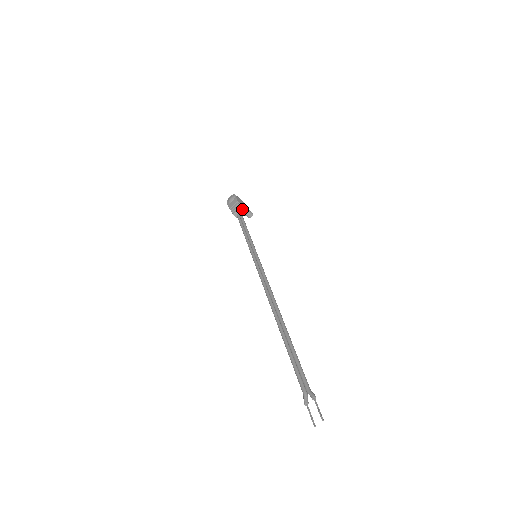
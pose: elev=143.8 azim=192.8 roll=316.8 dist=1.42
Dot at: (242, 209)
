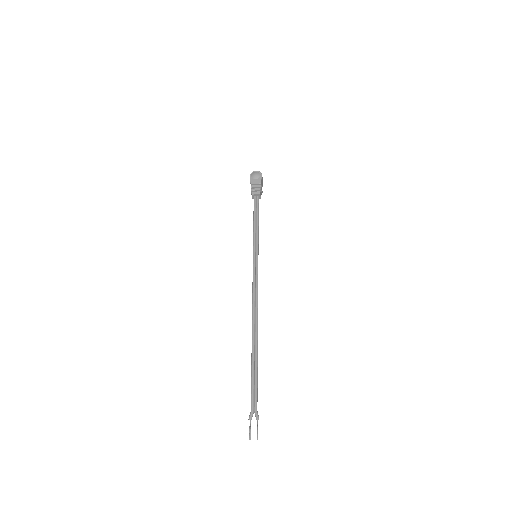
Dot at: (261, 193)
